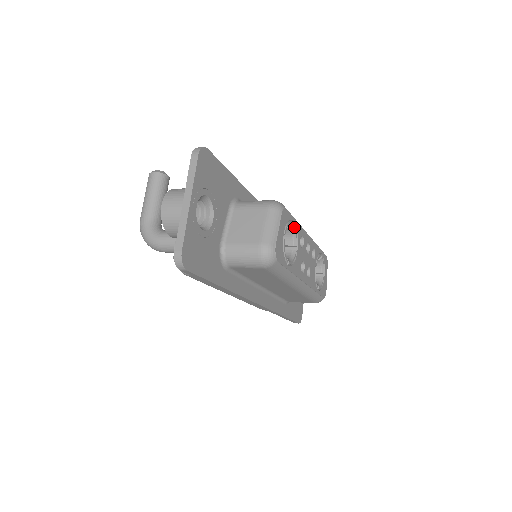
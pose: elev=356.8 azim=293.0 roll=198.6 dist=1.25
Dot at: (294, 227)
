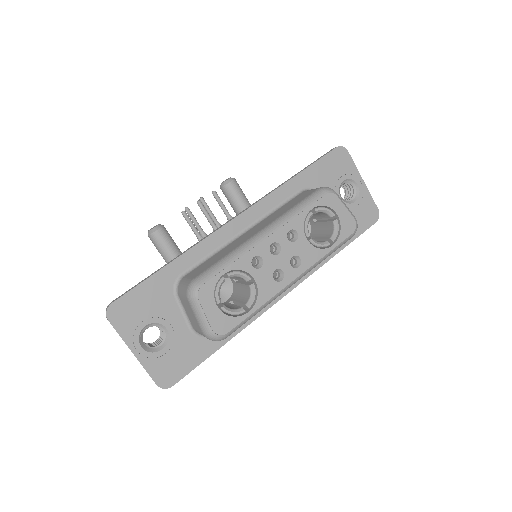
Dot at: (231, 275)
